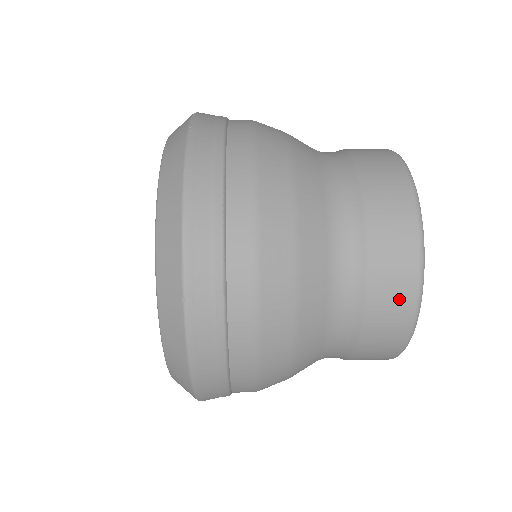
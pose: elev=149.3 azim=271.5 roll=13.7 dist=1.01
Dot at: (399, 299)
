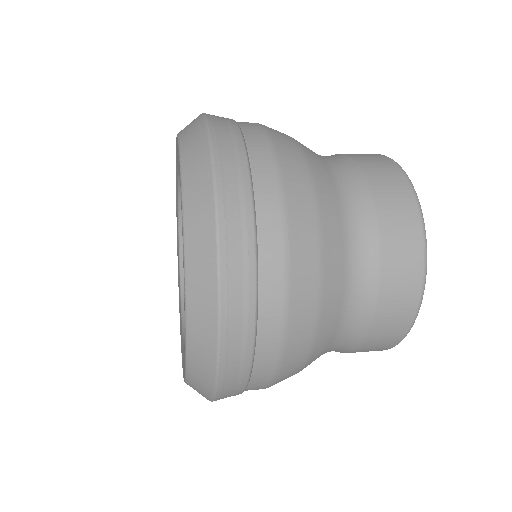
Dot at: (406, 224)
